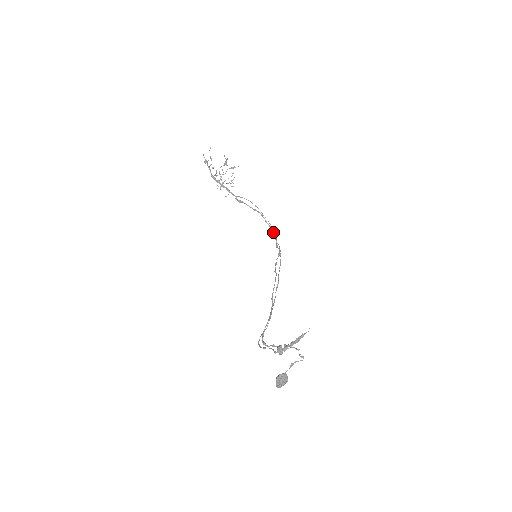
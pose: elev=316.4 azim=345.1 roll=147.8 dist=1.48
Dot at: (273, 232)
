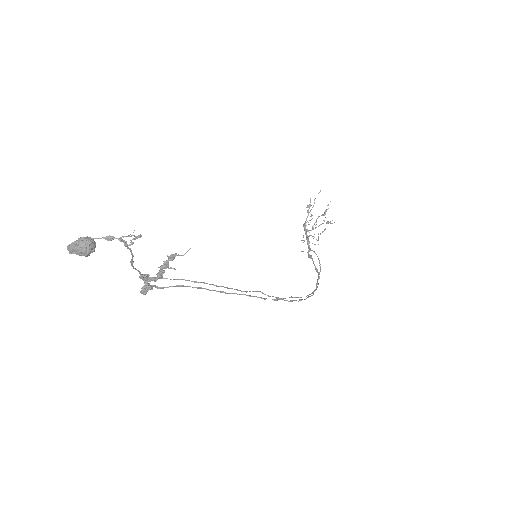
Dot at: (313, 293)
